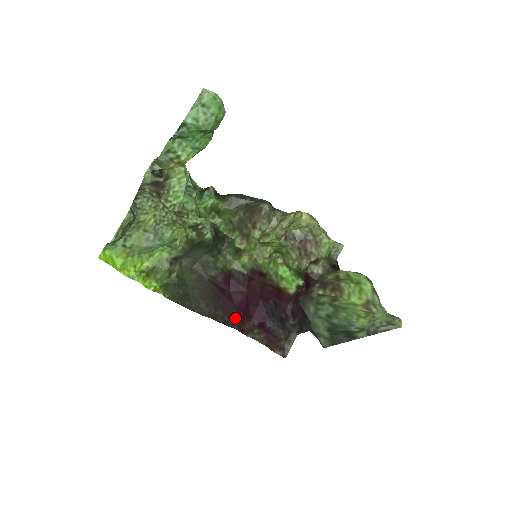
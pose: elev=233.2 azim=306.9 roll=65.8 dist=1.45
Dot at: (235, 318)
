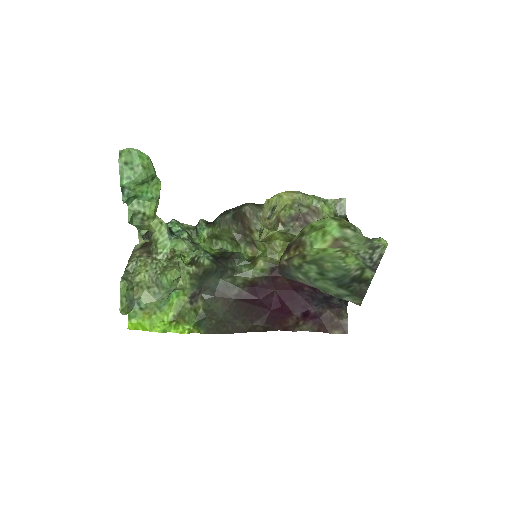
Dot at: (274, 321)
